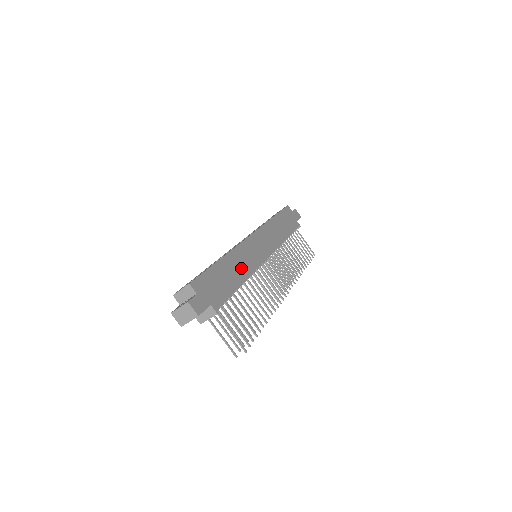
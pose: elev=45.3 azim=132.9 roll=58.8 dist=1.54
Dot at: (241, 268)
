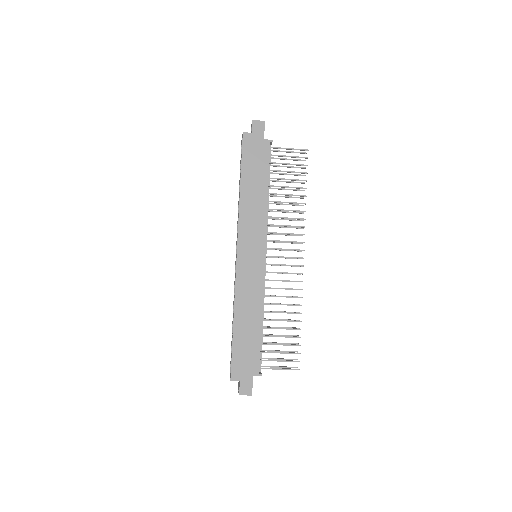
Dot at: (252, 308)
